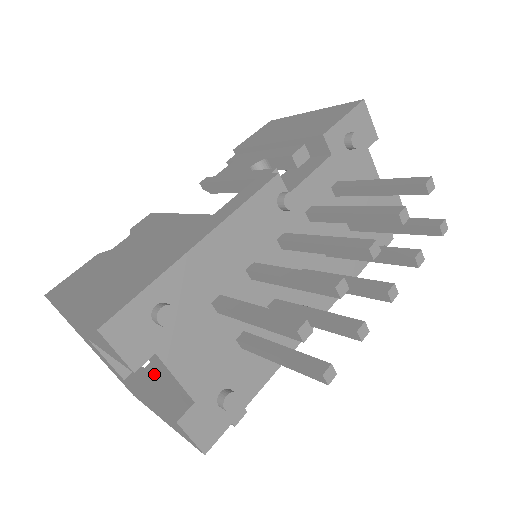
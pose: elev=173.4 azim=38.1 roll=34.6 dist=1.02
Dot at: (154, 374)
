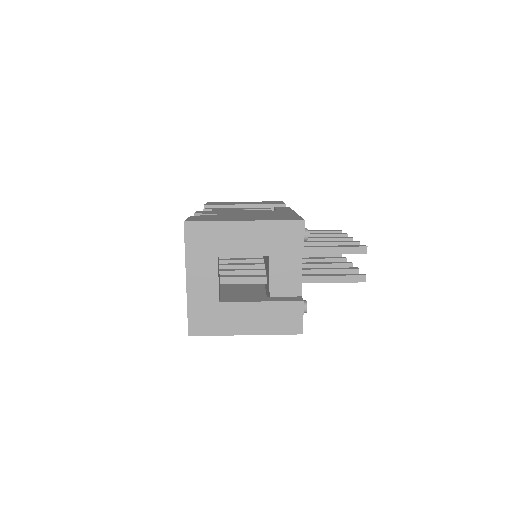
Dot at: occluded
